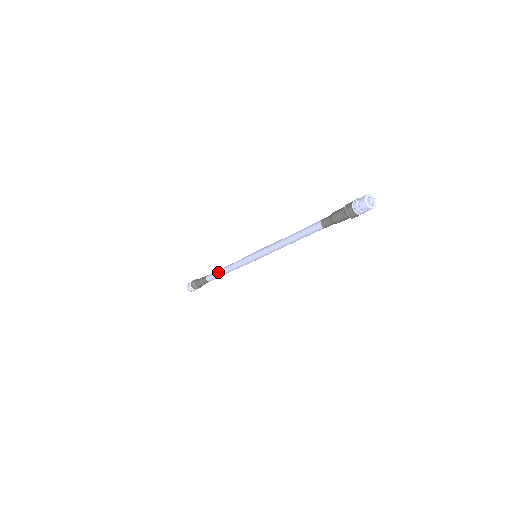
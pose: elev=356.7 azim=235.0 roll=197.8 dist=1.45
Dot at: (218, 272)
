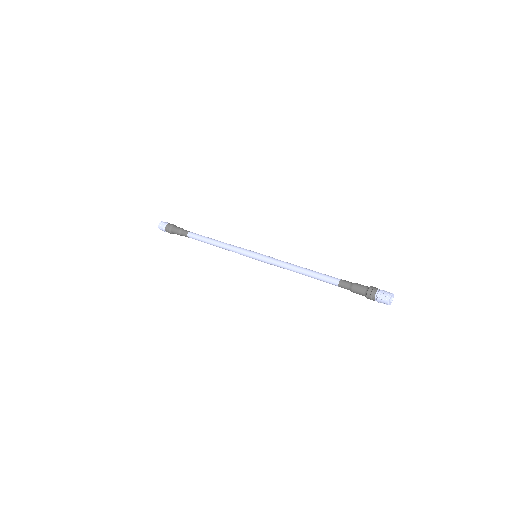
Dot at: (205, 240)
